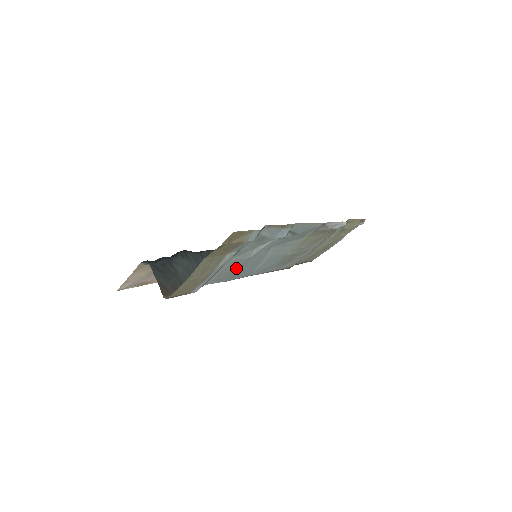
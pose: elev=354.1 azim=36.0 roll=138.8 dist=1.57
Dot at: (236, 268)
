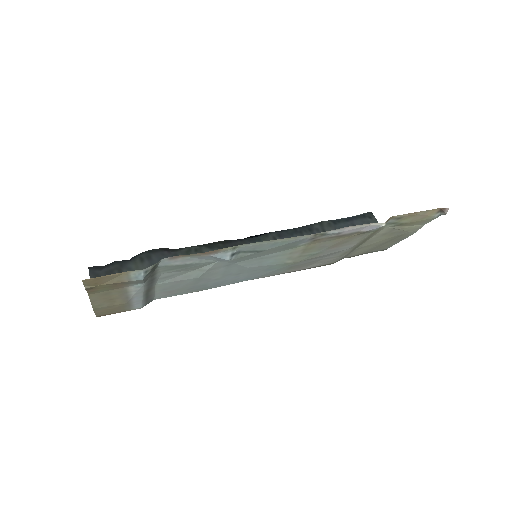
Dot at: (191, 284)
